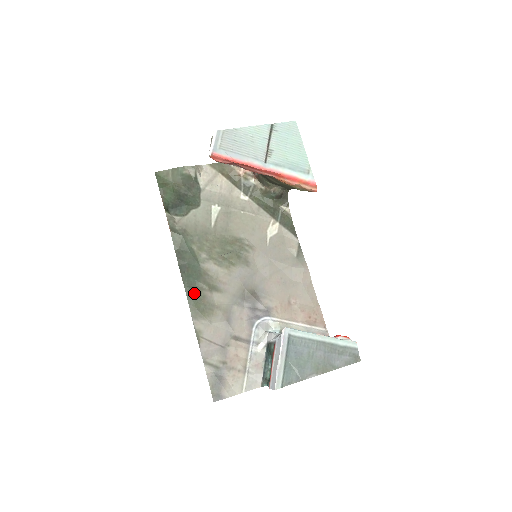
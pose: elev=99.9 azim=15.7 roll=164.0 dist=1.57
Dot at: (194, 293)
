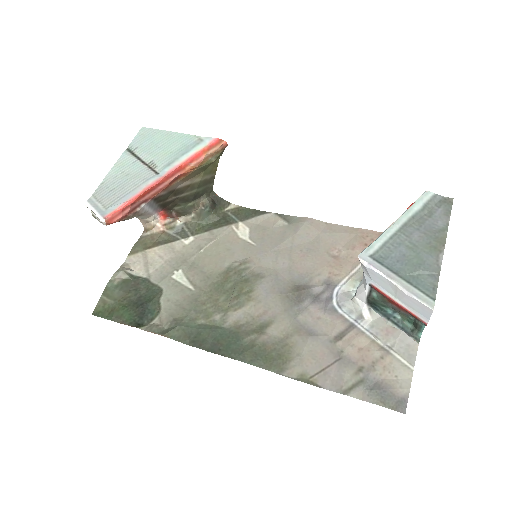
Dot at: (251, 353)
